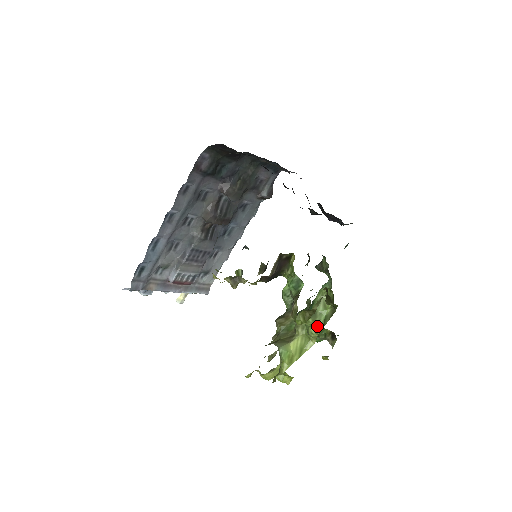
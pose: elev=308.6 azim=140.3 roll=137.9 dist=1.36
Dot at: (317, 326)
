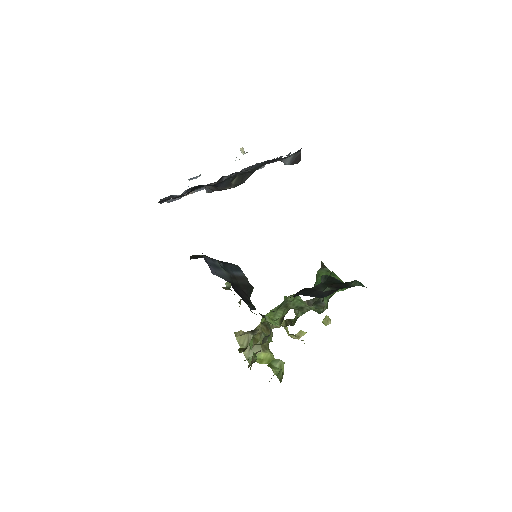
Dot at: (274, 370)
